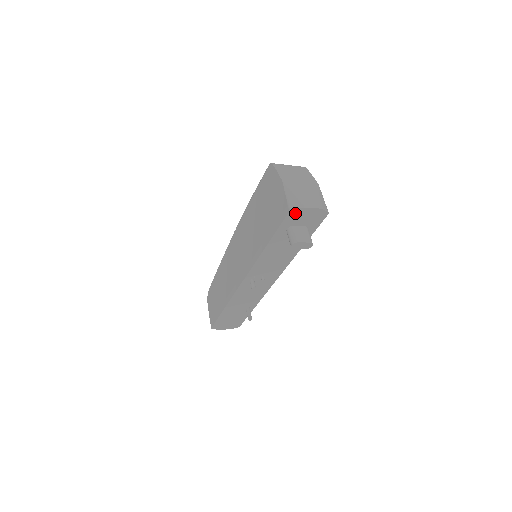
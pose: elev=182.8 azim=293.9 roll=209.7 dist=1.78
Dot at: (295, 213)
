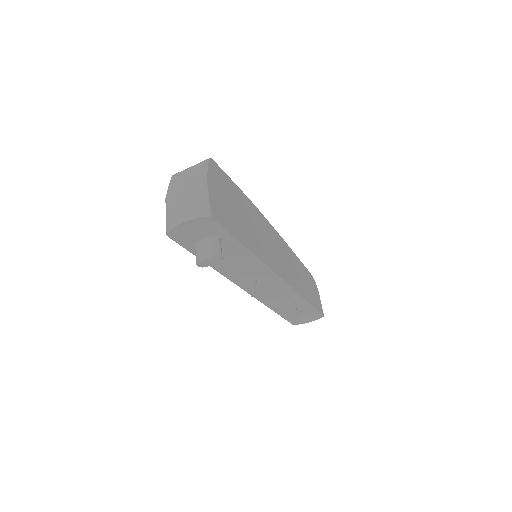
Dot at: (176, 234)
